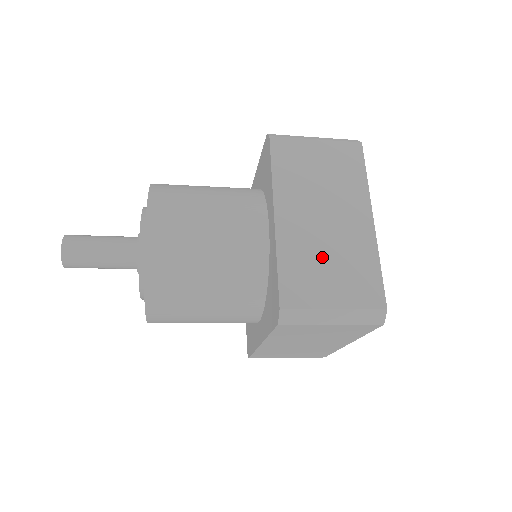
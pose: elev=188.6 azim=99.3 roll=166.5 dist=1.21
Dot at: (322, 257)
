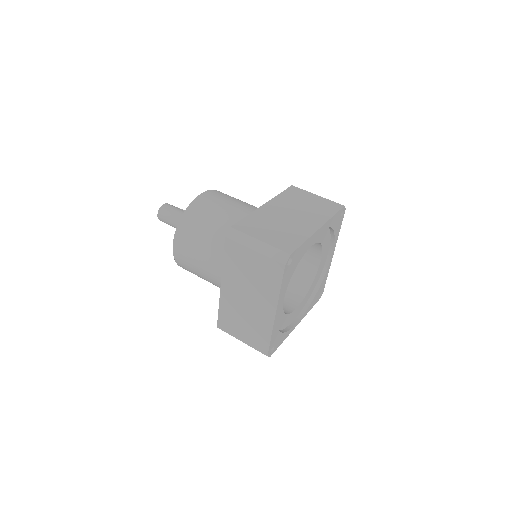
Dot at: (241, 317)
